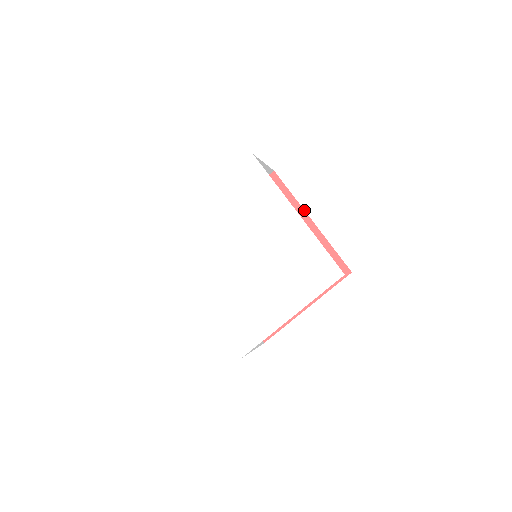
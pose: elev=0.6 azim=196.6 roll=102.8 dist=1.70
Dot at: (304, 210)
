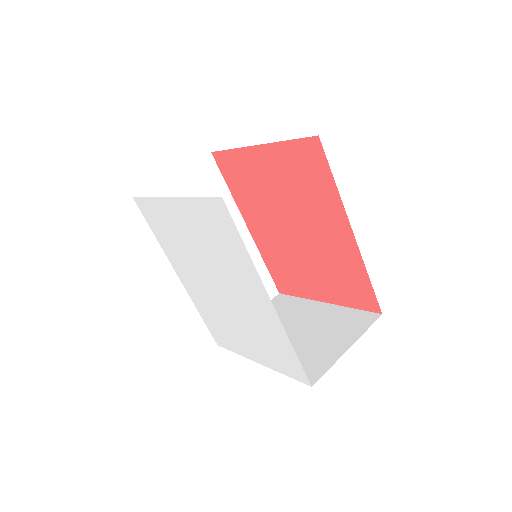
Dot at: (346, 215)
